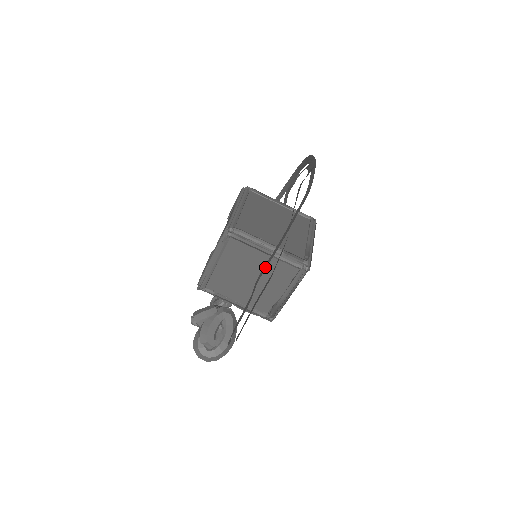
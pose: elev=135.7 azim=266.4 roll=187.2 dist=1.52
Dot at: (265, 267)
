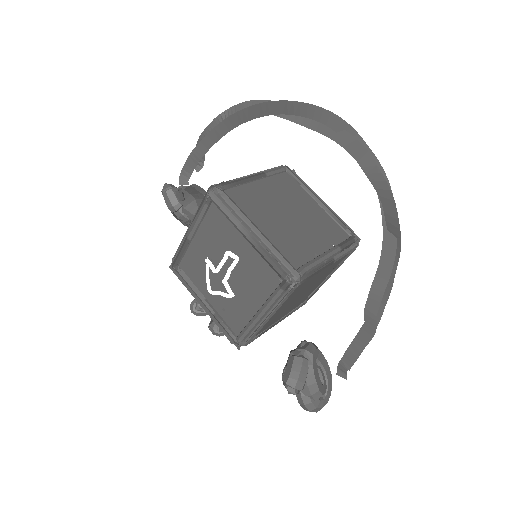
Dot at: (380, 295)
